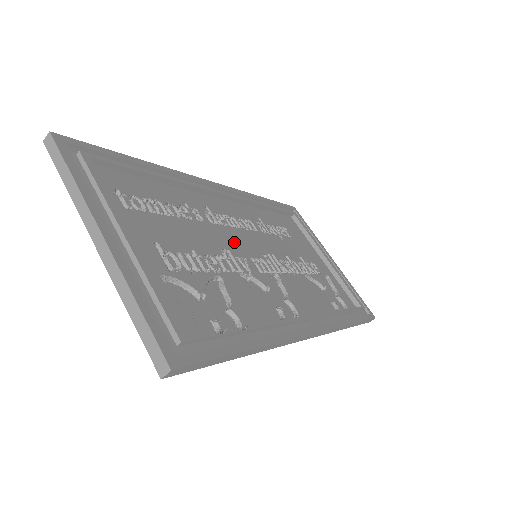
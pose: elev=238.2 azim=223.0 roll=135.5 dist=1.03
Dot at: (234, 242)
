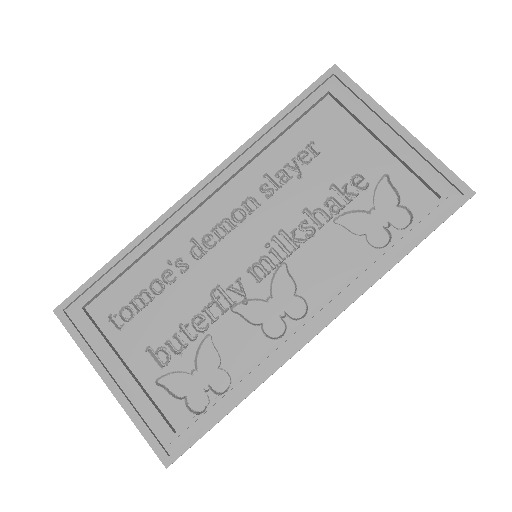
Dot at: (225, 264)
